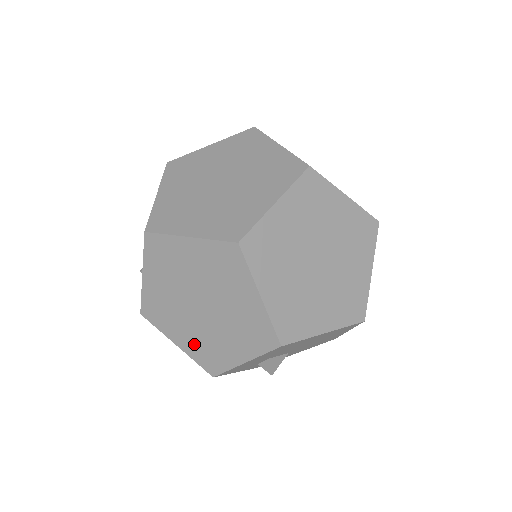
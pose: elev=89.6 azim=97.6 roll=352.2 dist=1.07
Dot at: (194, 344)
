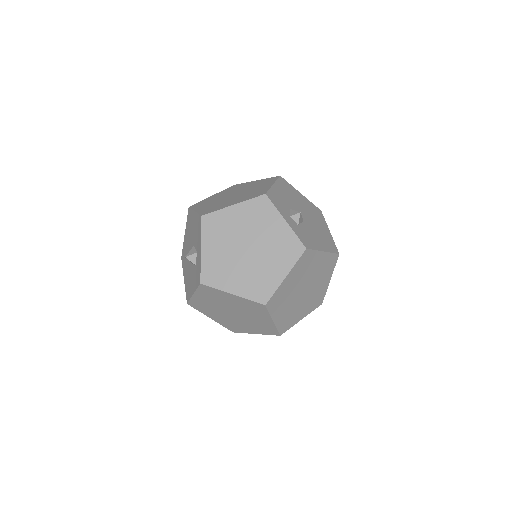
Dot at: occluded
